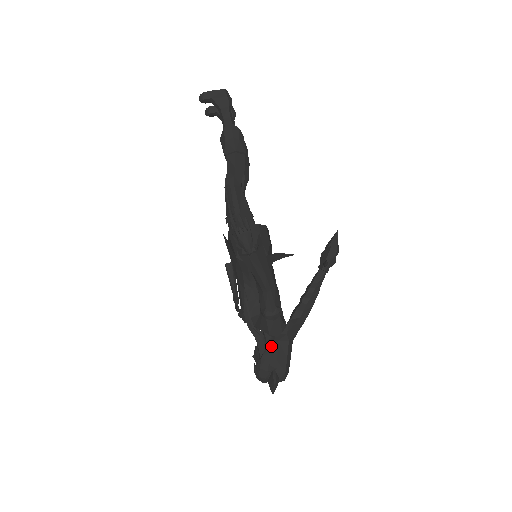
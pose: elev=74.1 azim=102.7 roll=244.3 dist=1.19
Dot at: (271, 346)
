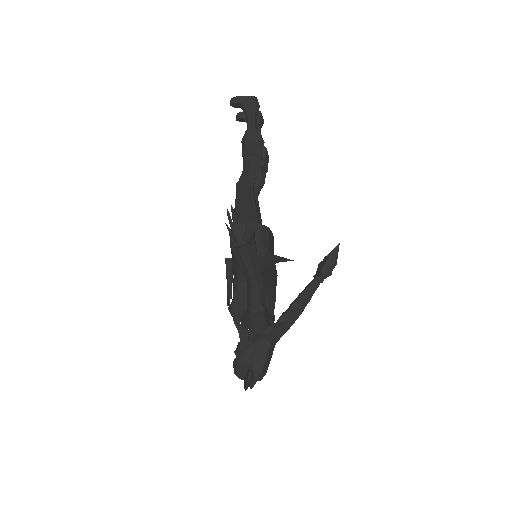
Dot at: (252, 343)
